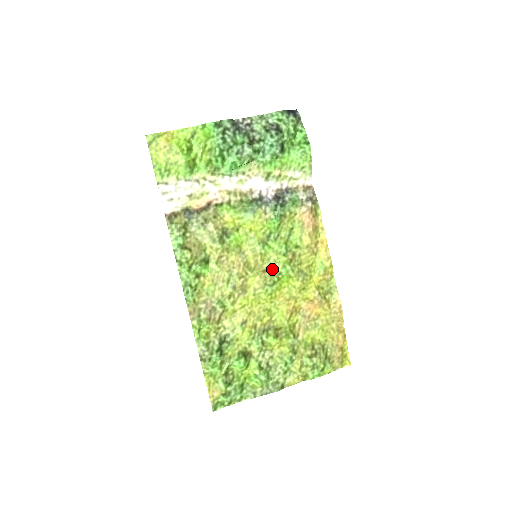
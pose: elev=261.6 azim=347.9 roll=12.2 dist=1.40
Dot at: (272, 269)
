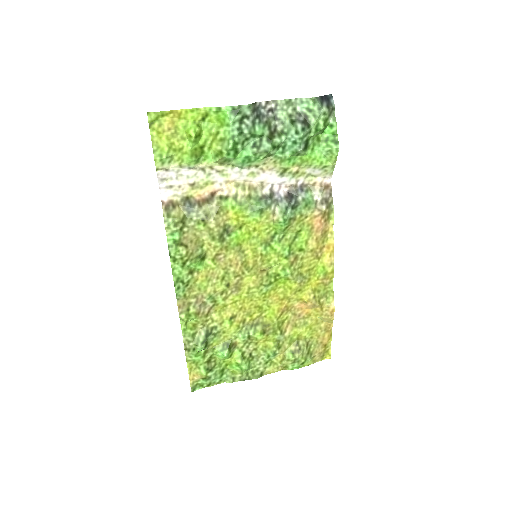
Dot at: (271, 269)
